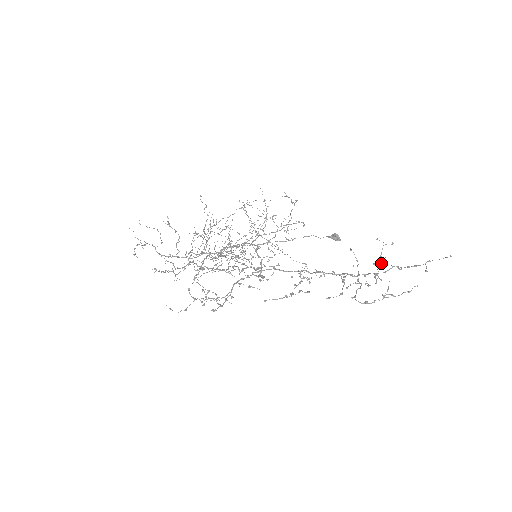
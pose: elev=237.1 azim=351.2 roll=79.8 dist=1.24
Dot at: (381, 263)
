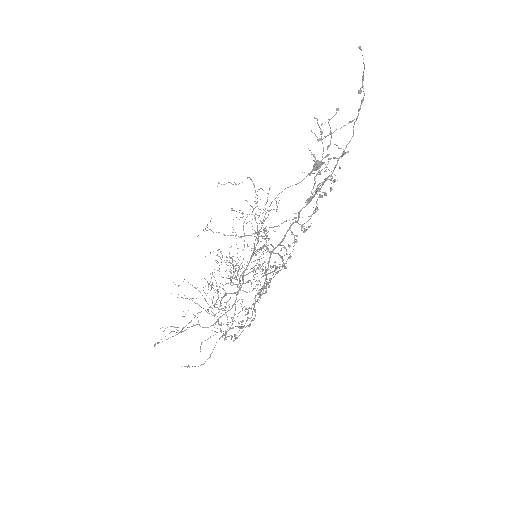
Dot at: (318, 140)
